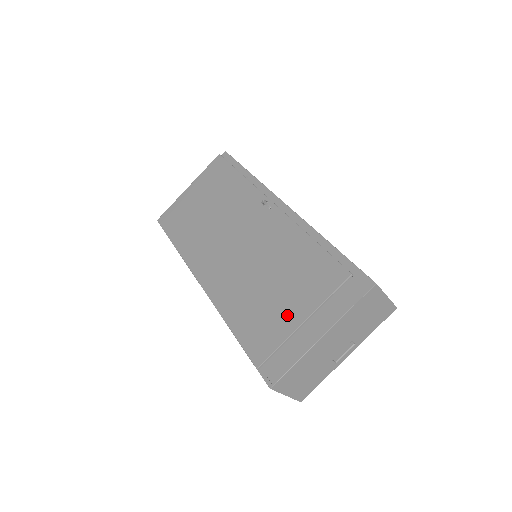
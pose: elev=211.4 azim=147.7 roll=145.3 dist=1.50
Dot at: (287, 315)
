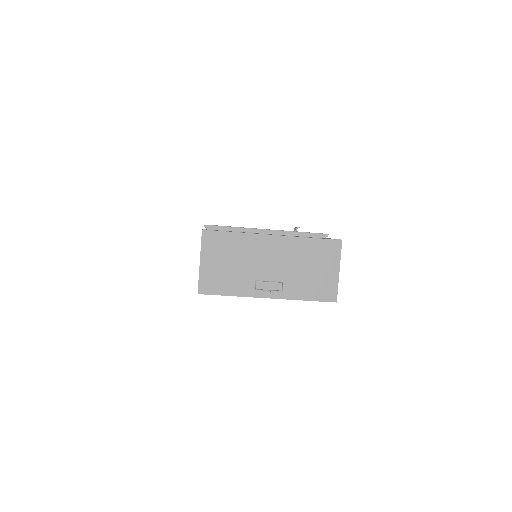
Dot at: occluded
